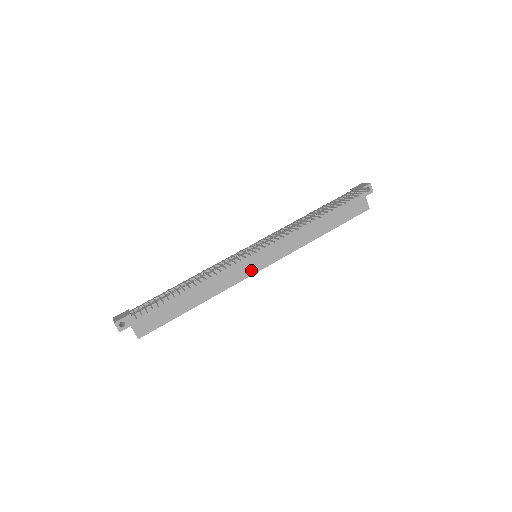
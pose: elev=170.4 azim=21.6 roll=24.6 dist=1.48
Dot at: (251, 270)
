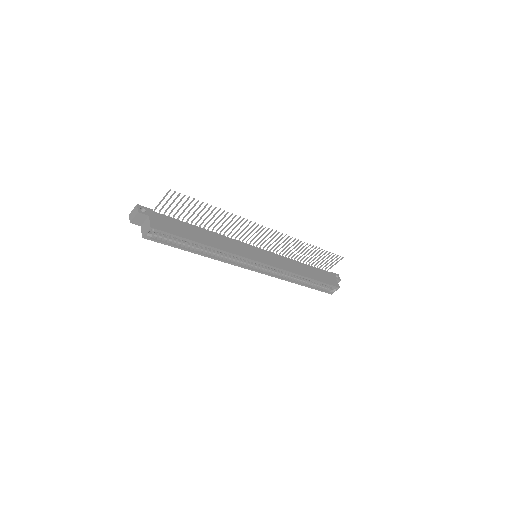
Dot at: (253, 257)
